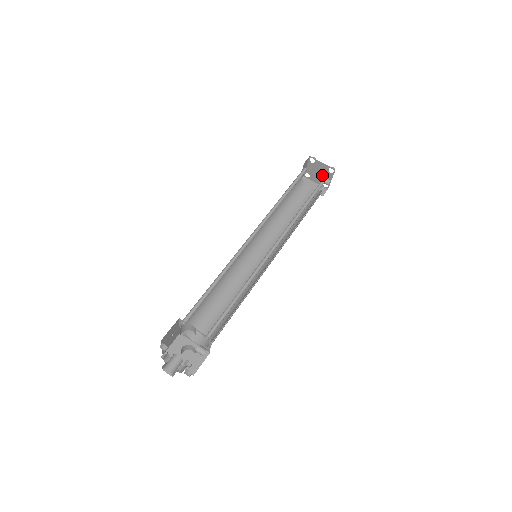
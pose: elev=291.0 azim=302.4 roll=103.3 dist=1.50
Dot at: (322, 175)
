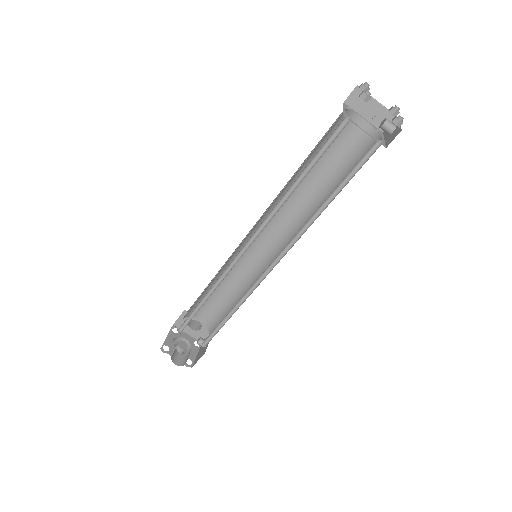
Dot at: occluded
